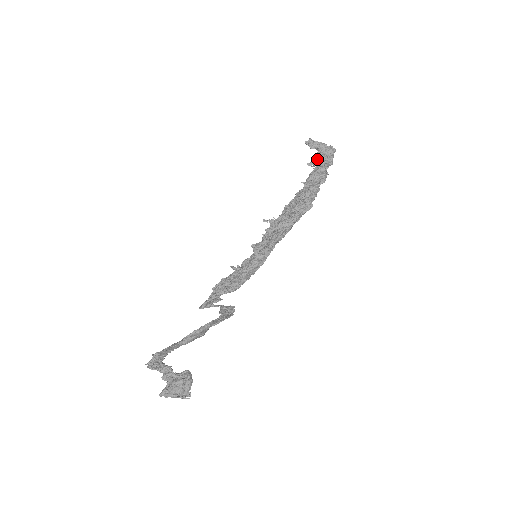
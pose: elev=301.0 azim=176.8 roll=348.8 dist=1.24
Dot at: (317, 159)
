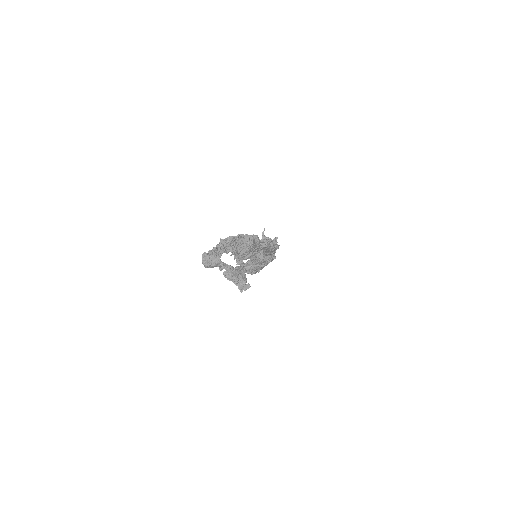
Dot at: occluded
